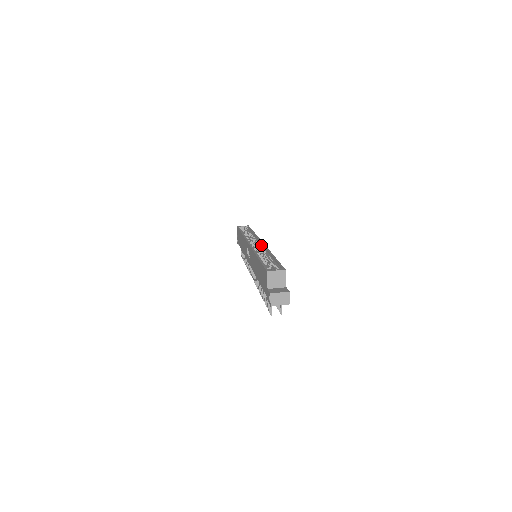
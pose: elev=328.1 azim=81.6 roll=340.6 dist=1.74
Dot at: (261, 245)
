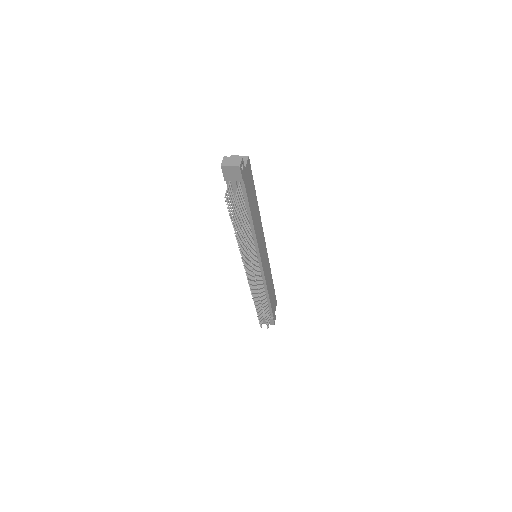
Dot at: occluded
